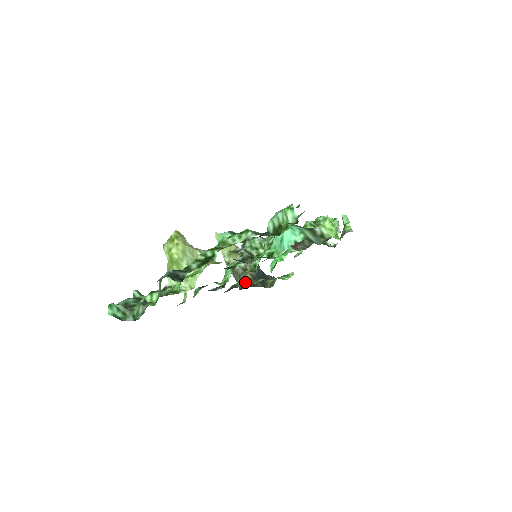
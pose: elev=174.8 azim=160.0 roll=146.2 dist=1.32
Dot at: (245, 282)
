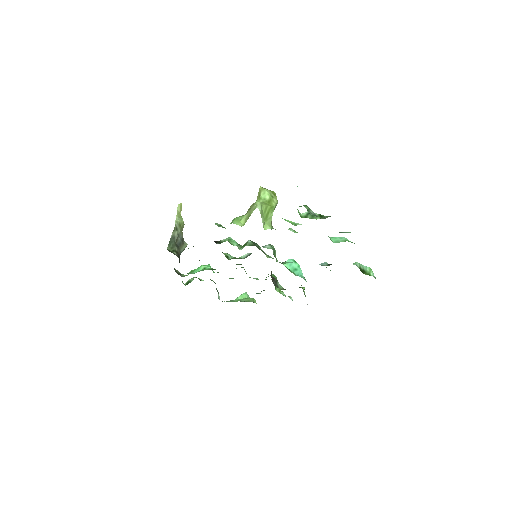
Dot at: occluded
